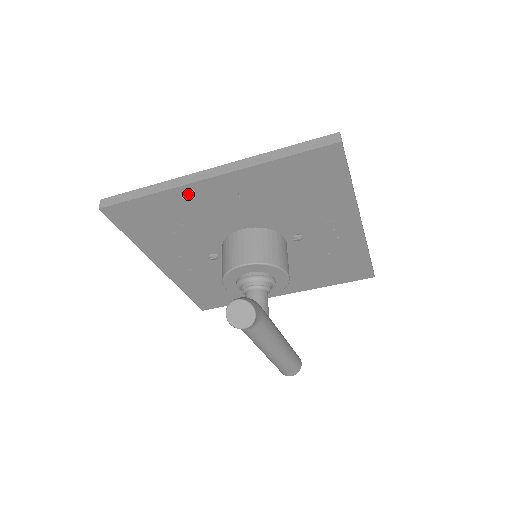
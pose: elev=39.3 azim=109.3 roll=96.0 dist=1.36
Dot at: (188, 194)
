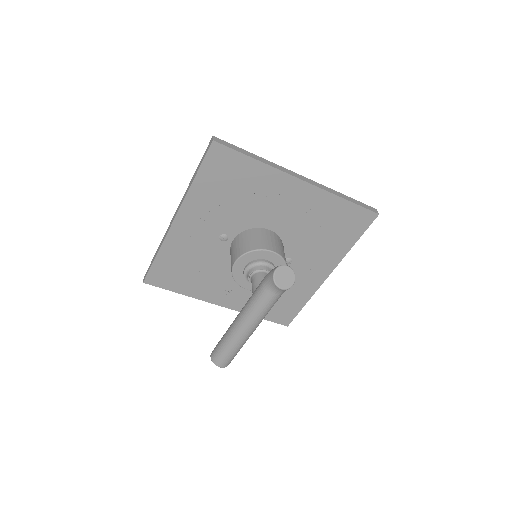
Dot at: (277, 179)
